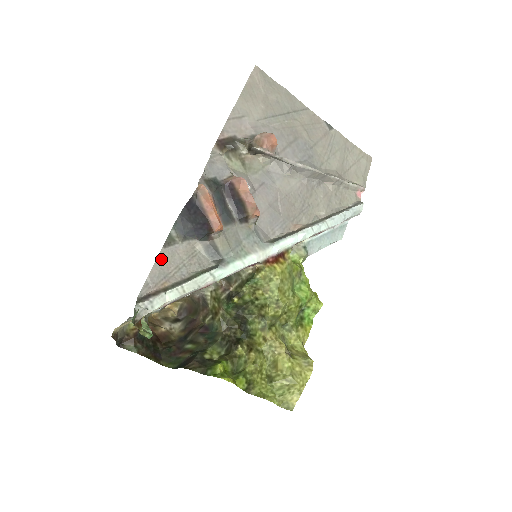
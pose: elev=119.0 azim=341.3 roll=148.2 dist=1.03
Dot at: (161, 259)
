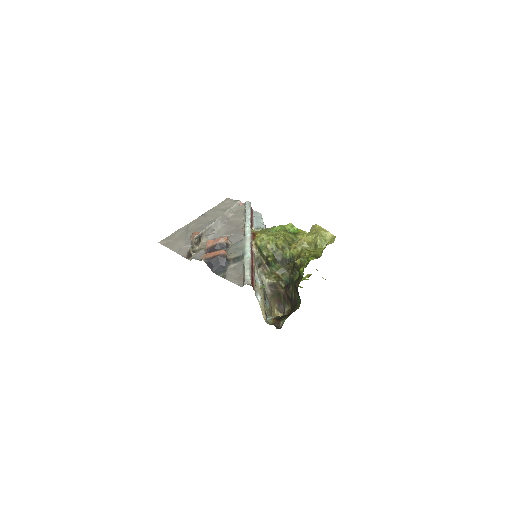
Dot at: (230, 279)
